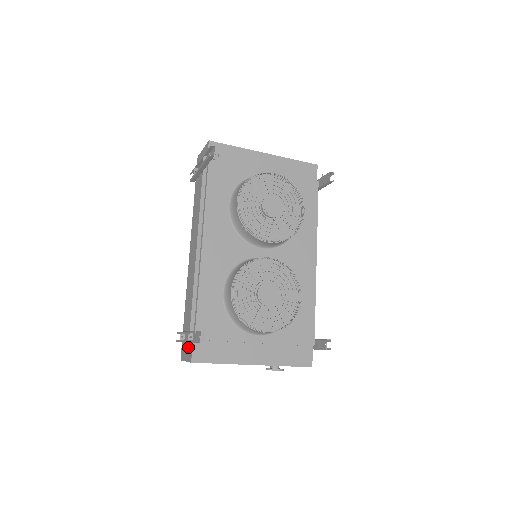
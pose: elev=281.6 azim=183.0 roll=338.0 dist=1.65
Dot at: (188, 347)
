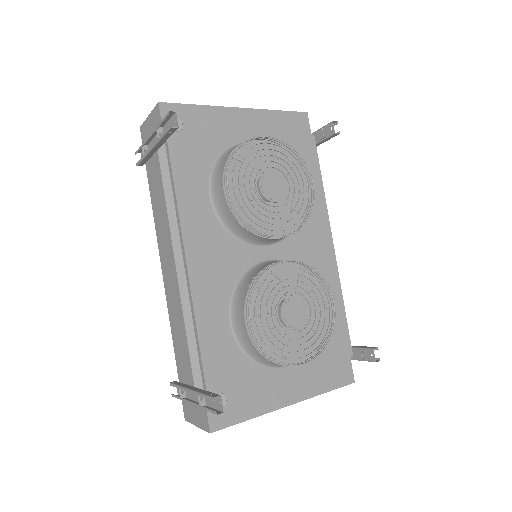
Dot at: (197, 408)
